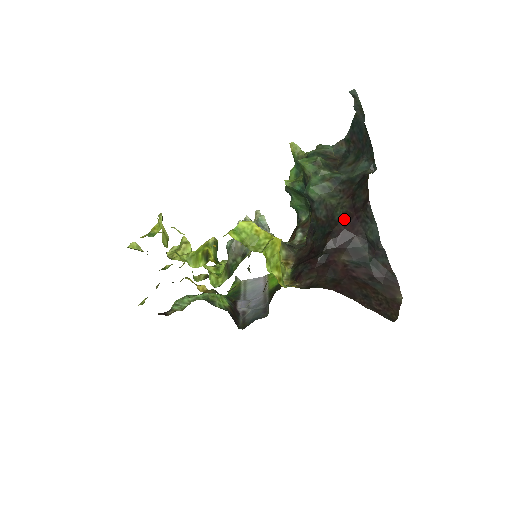
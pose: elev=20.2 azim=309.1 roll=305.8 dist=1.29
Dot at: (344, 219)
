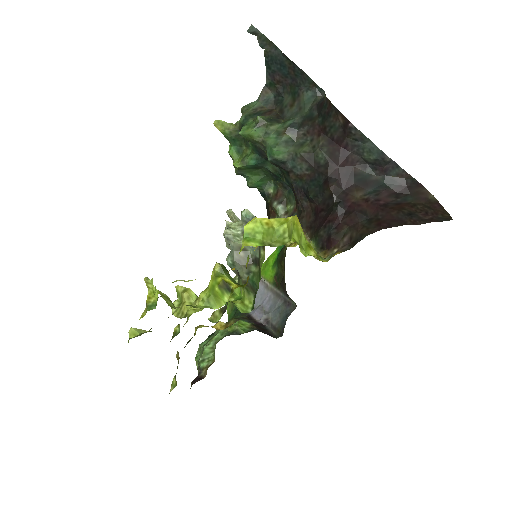
Dot at: (331, 158)
